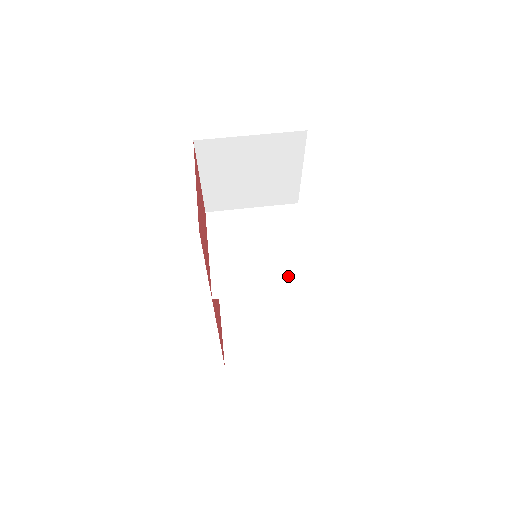
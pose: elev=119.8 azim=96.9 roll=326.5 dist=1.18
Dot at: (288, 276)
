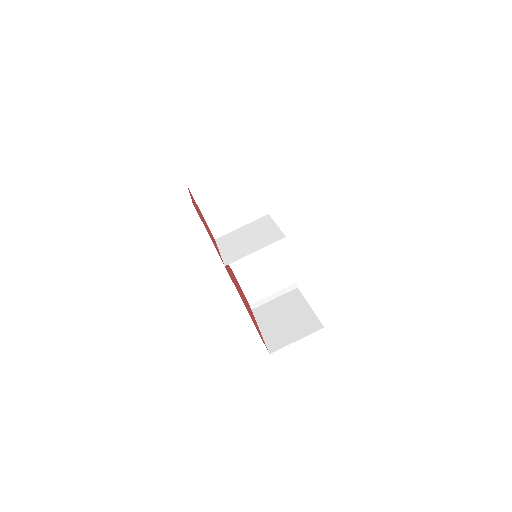
Dot at: (268, 240)
